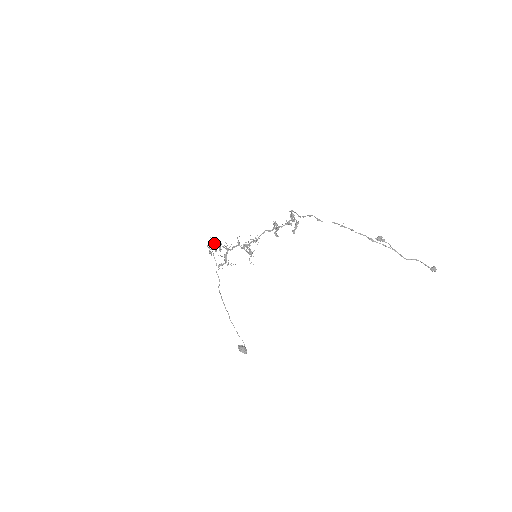
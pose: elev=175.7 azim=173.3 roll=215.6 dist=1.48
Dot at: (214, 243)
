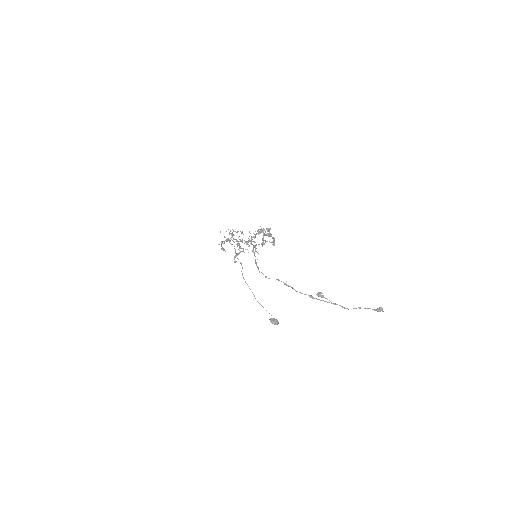
Dot at: (225, 237)
